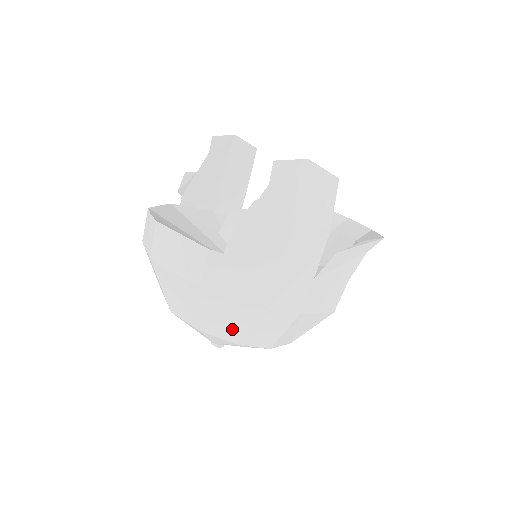
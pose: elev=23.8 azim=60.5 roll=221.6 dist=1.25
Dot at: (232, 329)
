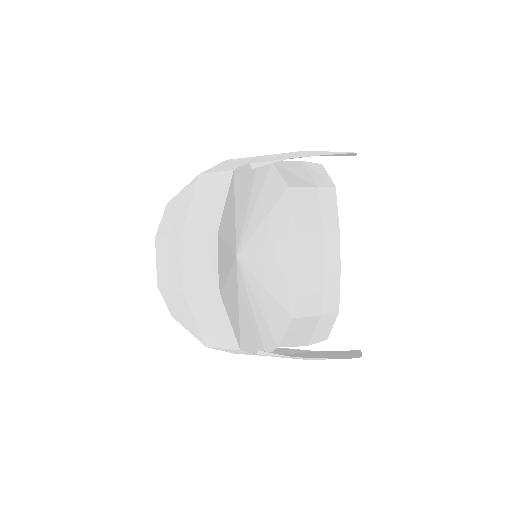
Dot at: occluded
